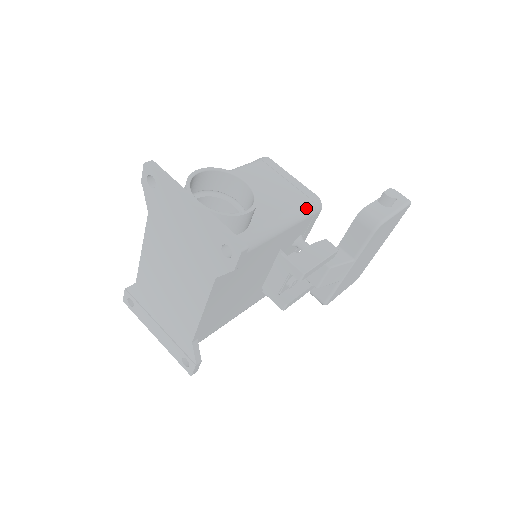
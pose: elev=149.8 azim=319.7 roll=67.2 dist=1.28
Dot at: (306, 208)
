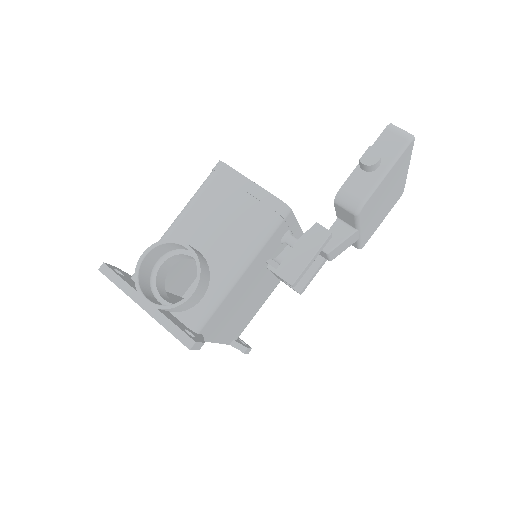
Dot at: (269, 225)
